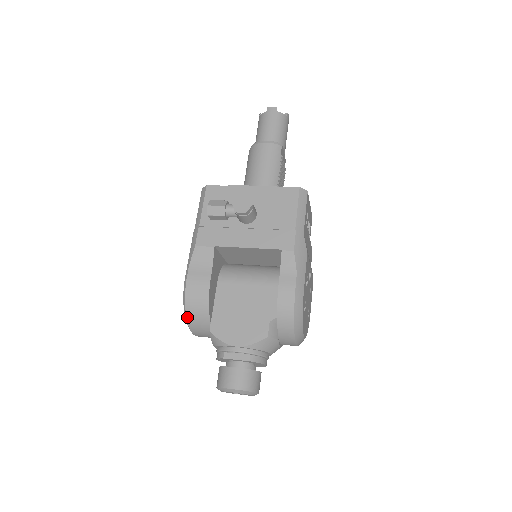
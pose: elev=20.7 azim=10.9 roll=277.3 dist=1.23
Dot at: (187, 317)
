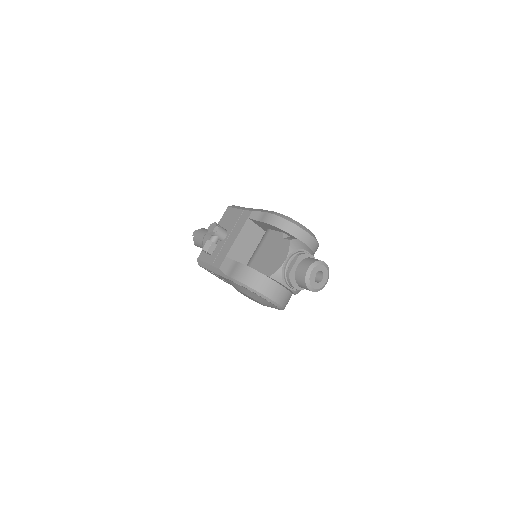
Dot at: (254, 289)
